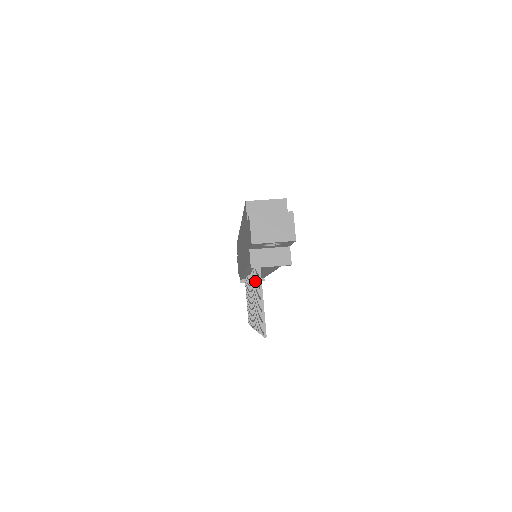
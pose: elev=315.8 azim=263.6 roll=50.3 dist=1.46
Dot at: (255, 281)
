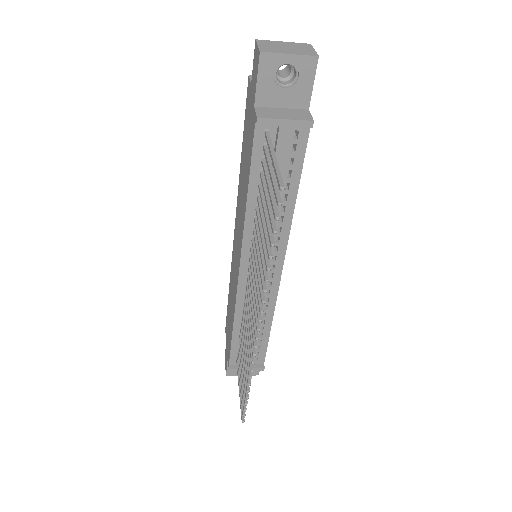
Dot at: (259, 206)
